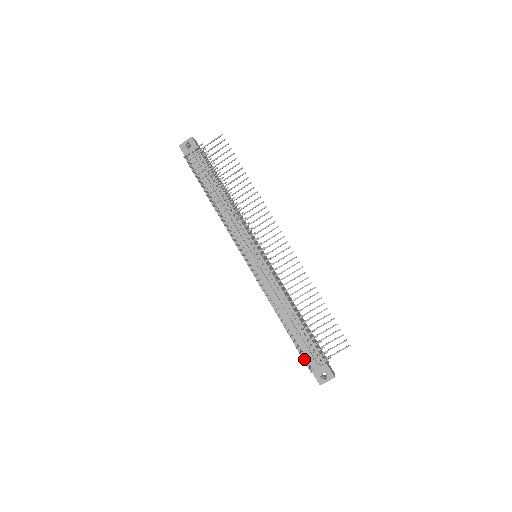
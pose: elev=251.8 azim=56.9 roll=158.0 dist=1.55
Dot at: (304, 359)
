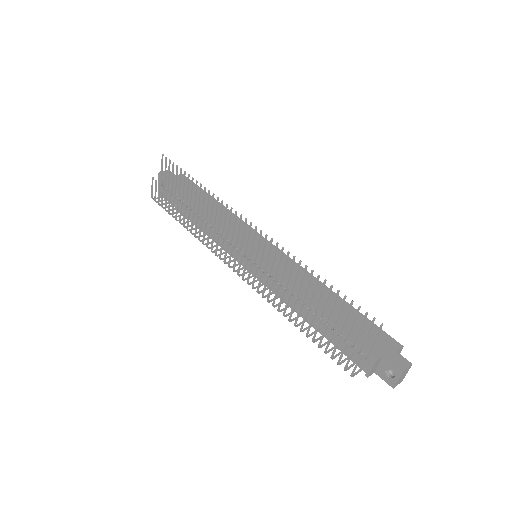
Dot at: (352, 360)
